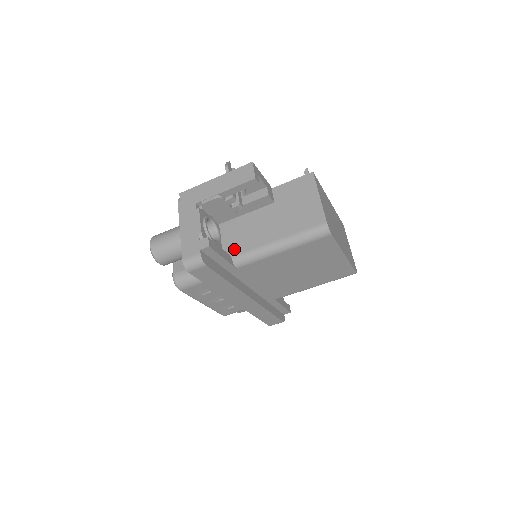
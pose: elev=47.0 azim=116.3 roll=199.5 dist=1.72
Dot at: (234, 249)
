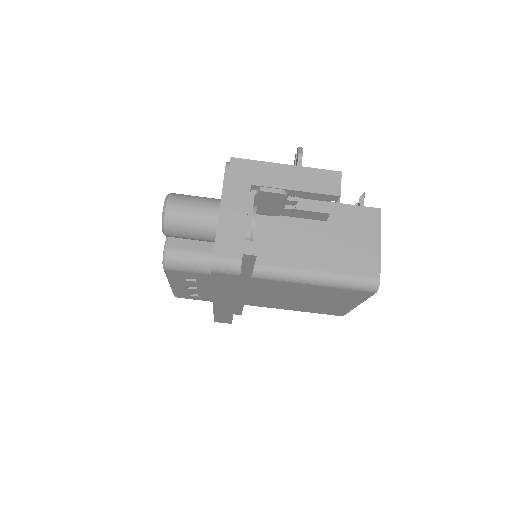
Dot at: (260, 254)
